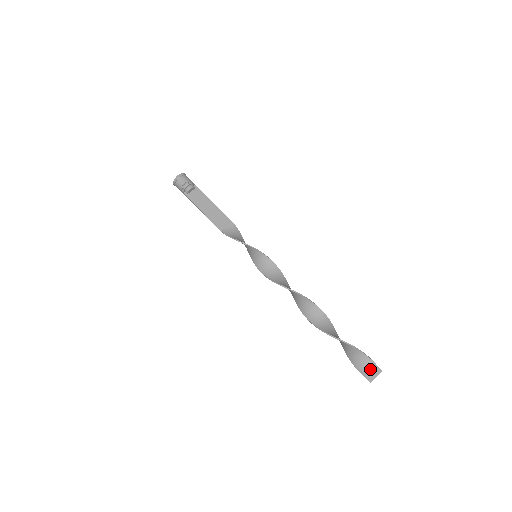
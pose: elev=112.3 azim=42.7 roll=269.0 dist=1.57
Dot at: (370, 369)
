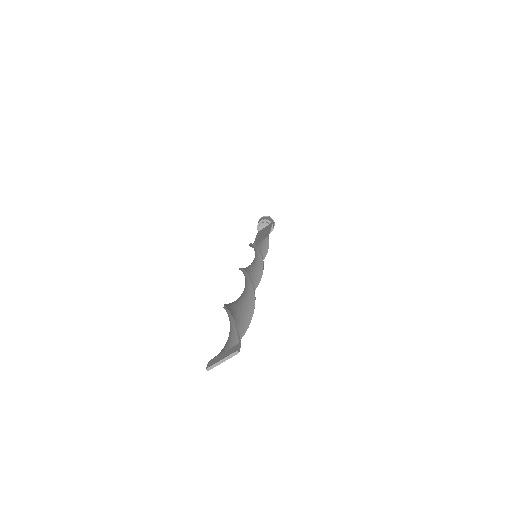
Dot at: (226, 349)
